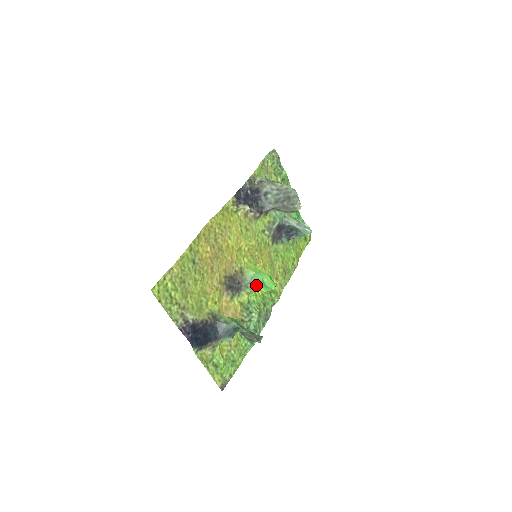
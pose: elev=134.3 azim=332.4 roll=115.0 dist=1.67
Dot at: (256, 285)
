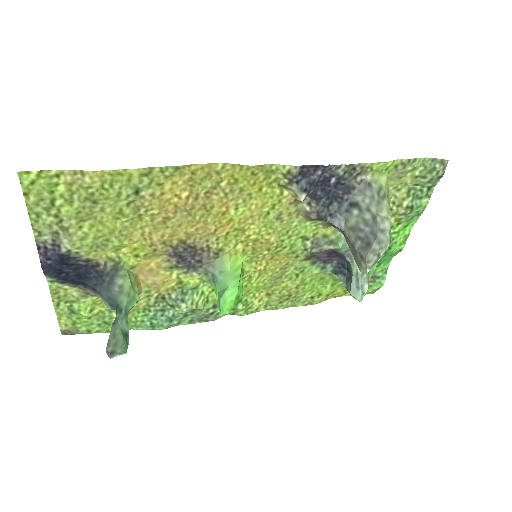
Dot at: (217, 284)
